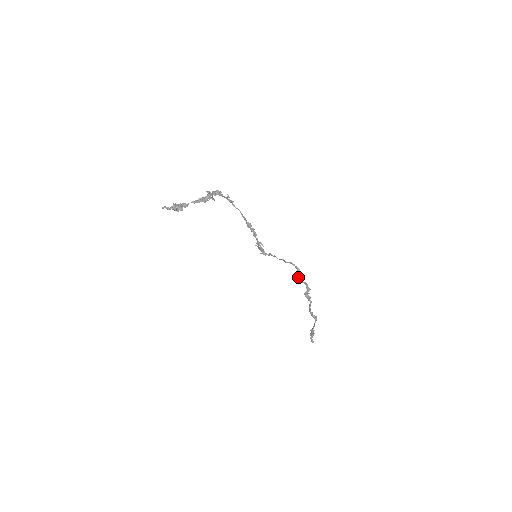
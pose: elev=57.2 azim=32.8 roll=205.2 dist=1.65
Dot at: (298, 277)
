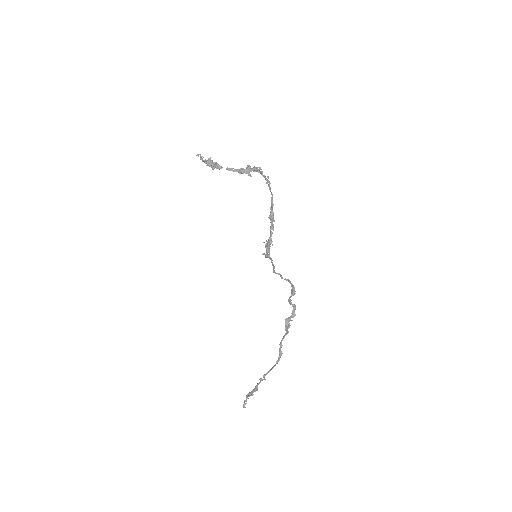
Dot at: (289, 297)
